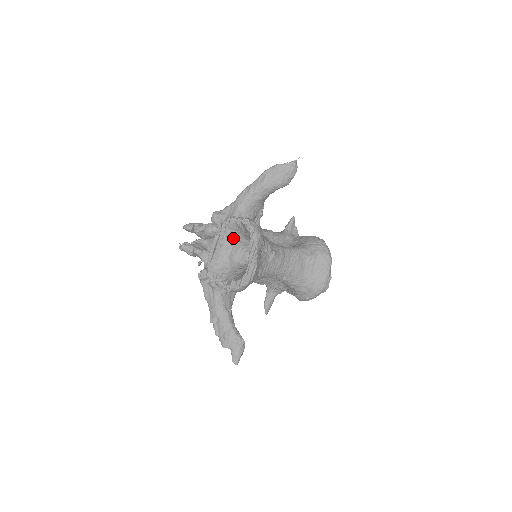
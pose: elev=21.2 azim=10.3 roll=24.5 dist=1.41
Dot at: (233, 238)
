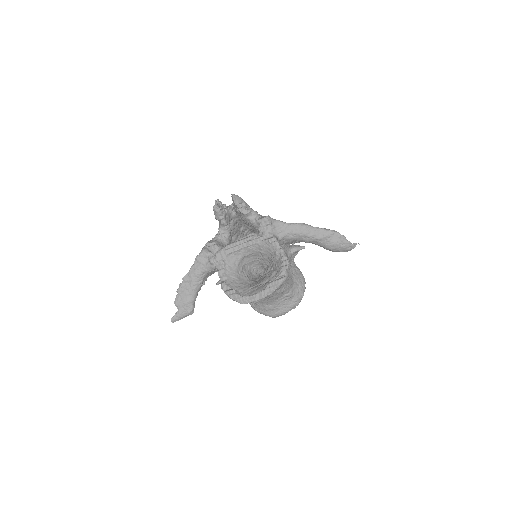
Dot at: (261, 250)
